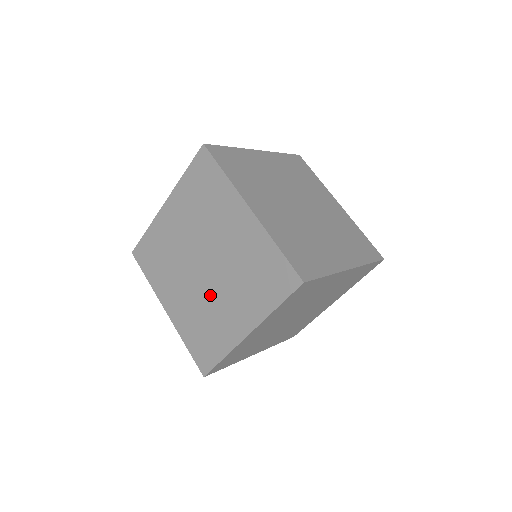
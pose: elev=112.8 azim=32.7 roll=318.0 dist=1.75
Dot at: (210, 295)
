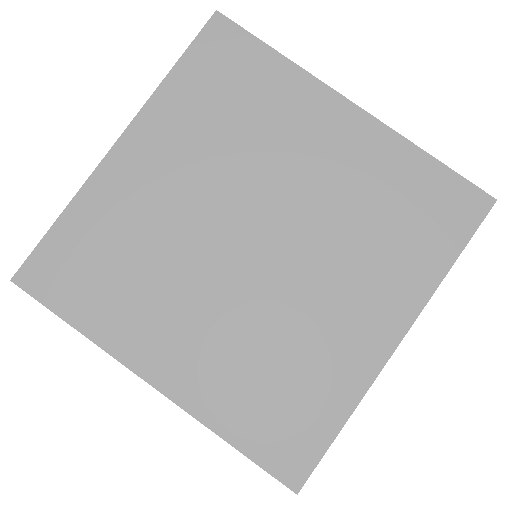
Dot at: occluded
